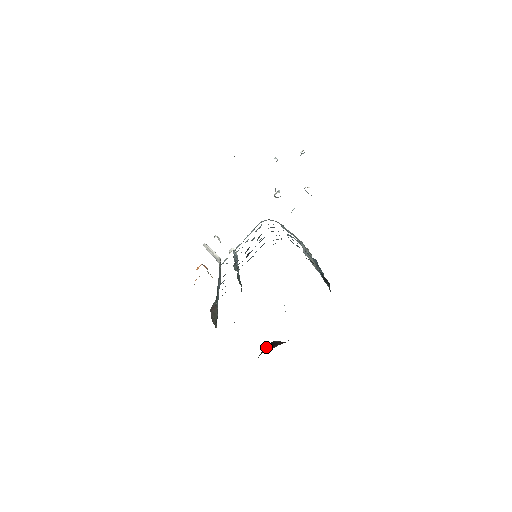
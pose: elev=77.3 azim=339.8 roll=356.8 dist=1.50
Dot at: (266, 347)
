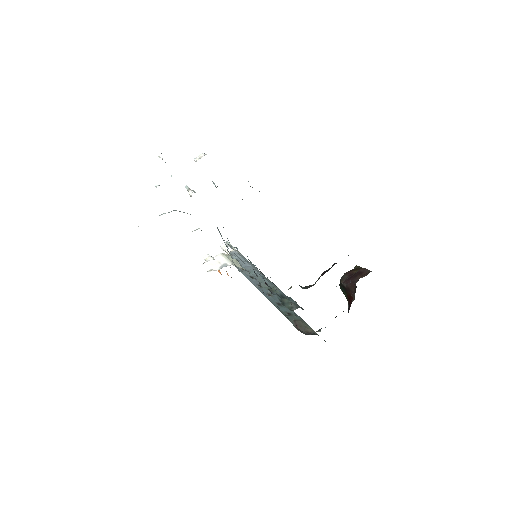
Dot at: (344, 292)
